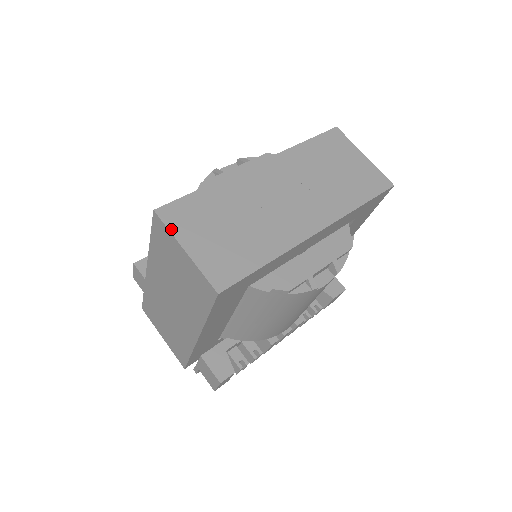
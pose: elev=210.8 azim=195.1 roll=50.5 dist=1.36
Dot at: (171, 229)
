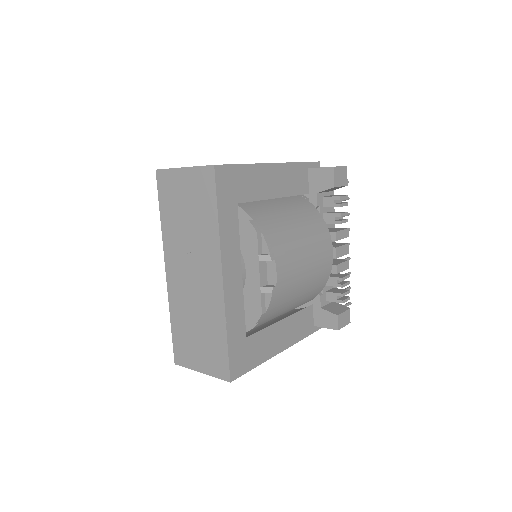
Dot at: (187, 367)
